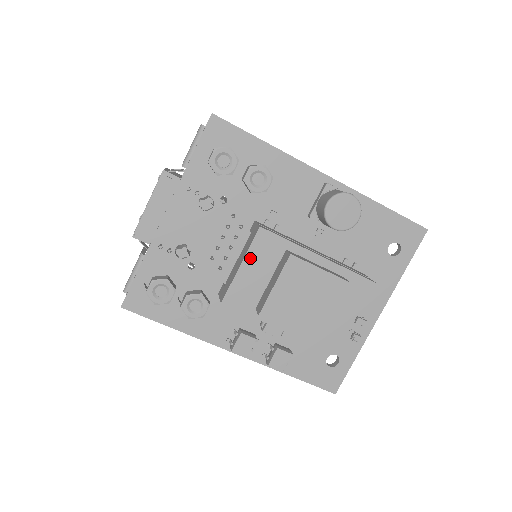
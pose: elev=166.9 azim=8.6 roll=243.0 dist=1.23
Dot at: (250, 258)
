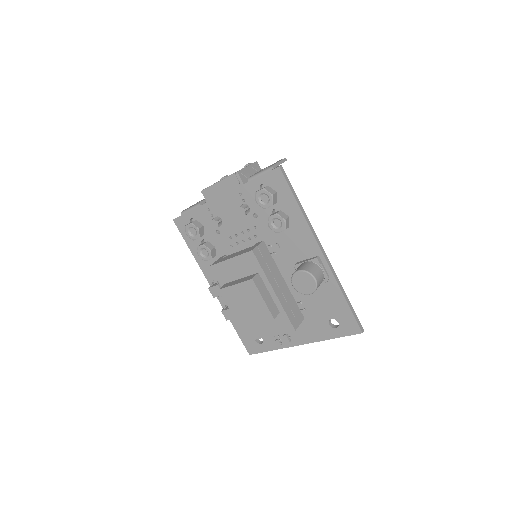
Dot at: (237, 260)
